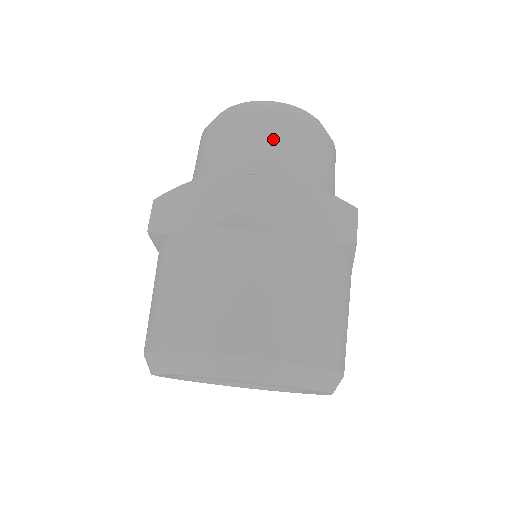
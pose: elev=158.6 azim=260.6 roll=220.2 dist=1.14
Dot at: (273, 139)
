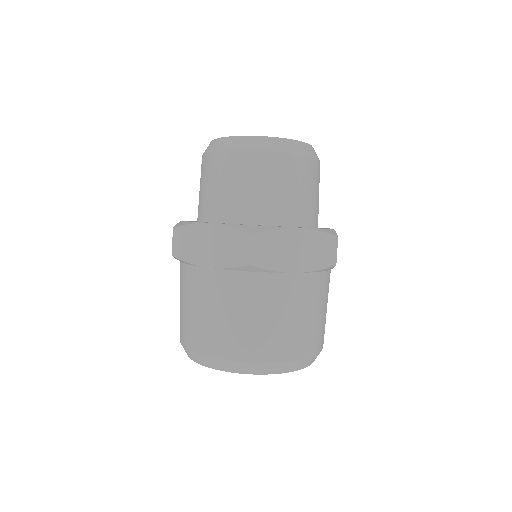
Dot at: (271, 181)
